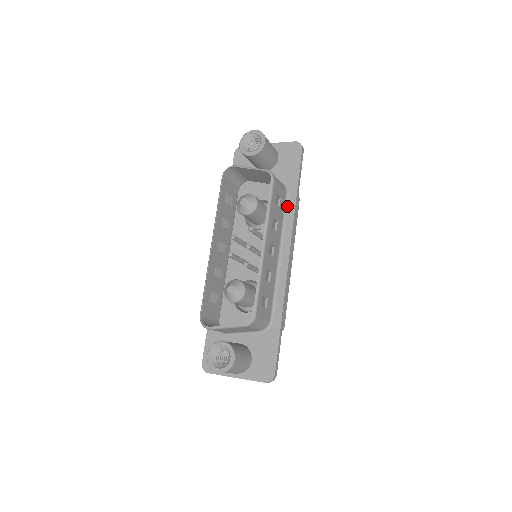
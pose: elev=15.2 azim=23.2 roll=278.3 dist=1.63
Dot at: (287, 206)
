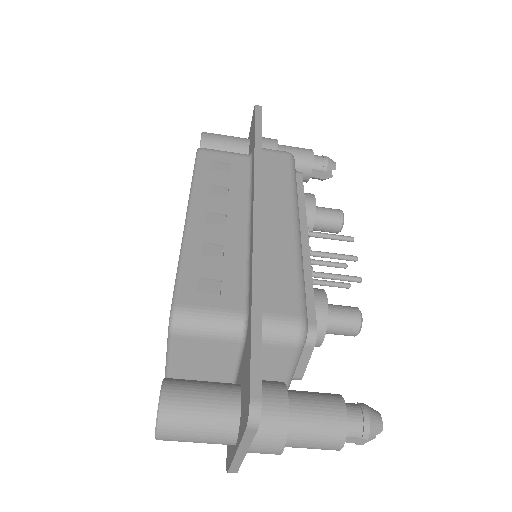
Dot at: (252, 167)
